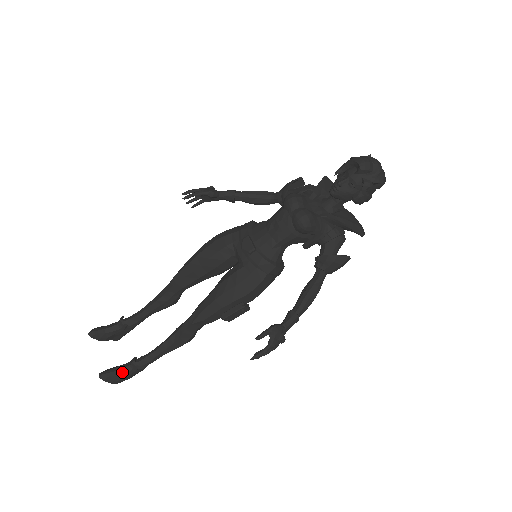
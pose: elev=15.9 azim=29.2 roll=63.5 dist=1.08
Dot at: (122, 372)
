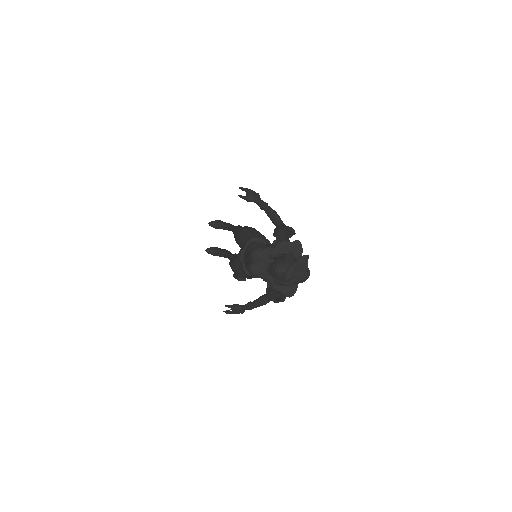
Dot at: (216, 254)
